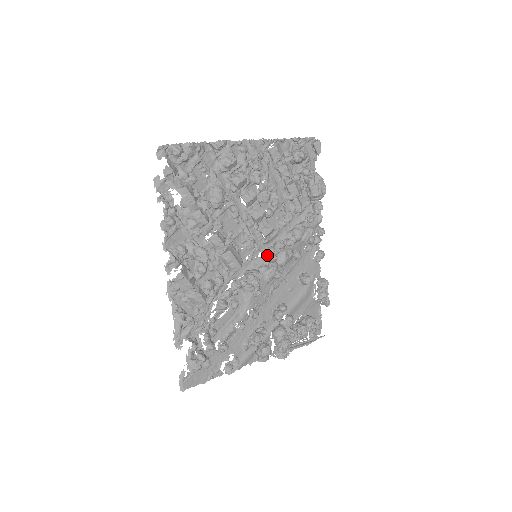
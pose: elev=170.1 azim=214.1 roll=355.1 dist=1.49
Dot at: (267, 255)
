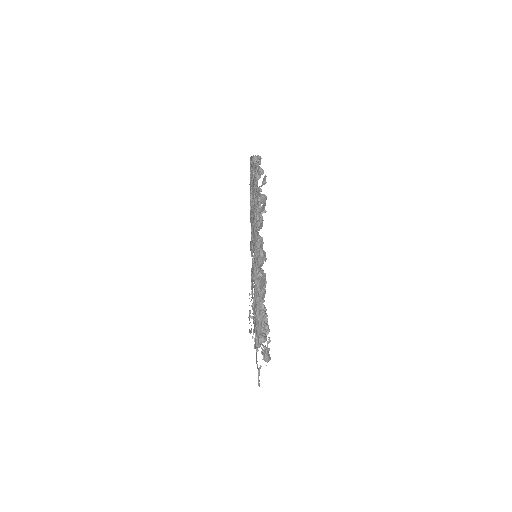
Dot at: occluded
